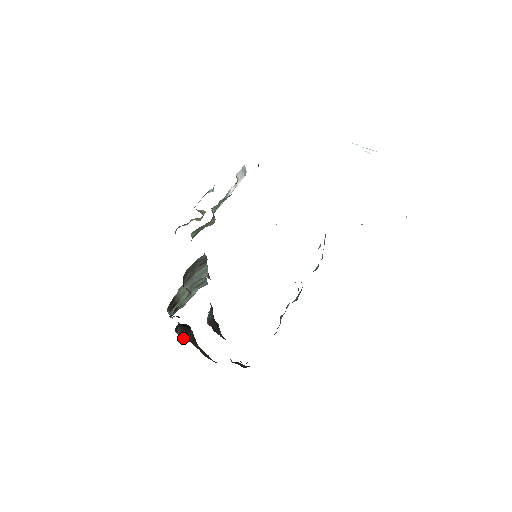
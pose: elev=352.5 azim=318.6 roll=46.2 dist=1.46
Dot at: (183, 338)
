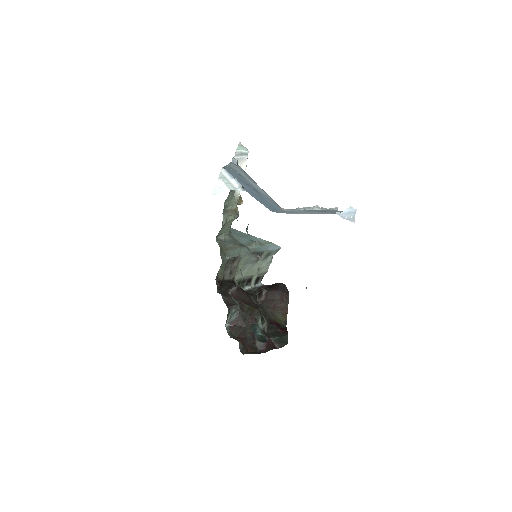
Dot at: (263, 305)
